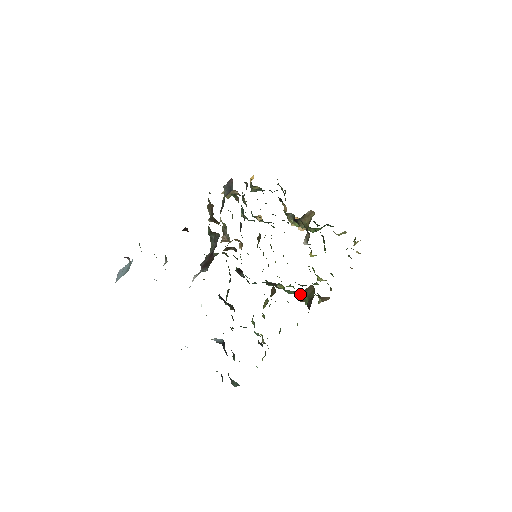
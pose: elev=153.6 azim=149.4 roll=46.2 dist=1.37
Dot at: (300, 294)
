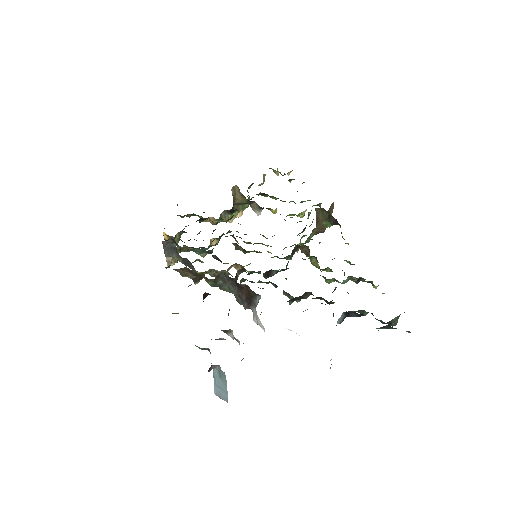
Dot at: (317, 228)
